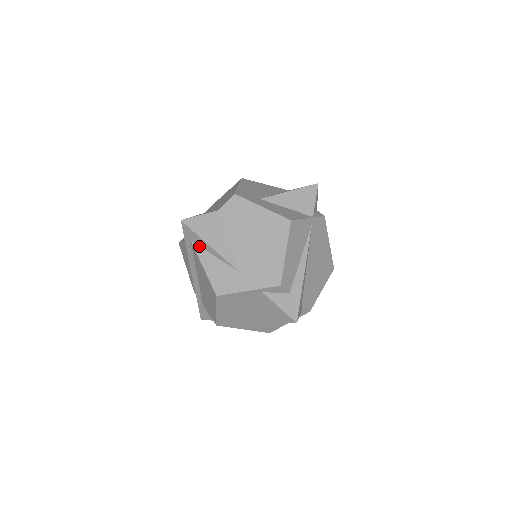
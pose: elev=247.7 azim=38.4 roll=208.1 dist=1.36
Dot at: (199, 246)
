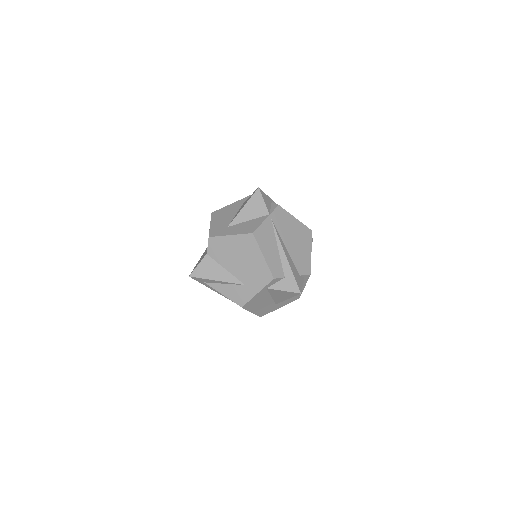
Dot at: (211, 283)
